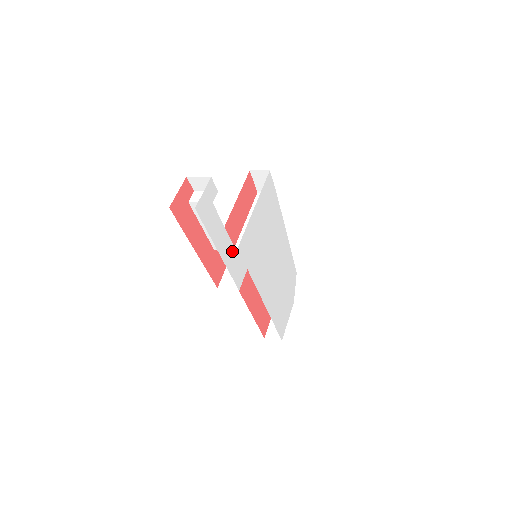
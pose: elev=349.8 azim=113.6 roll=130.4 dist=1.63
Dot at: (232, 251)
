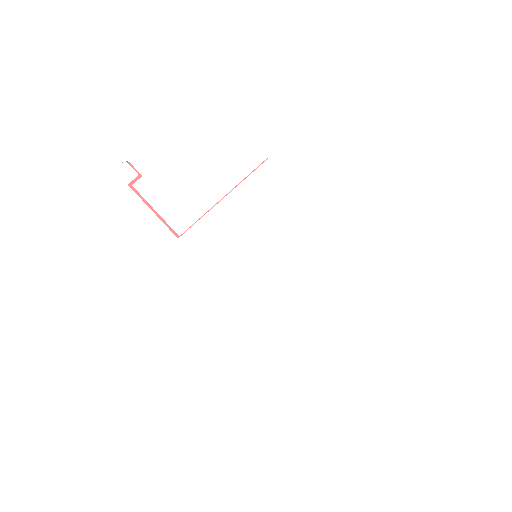
Dot at: (169, 237)
